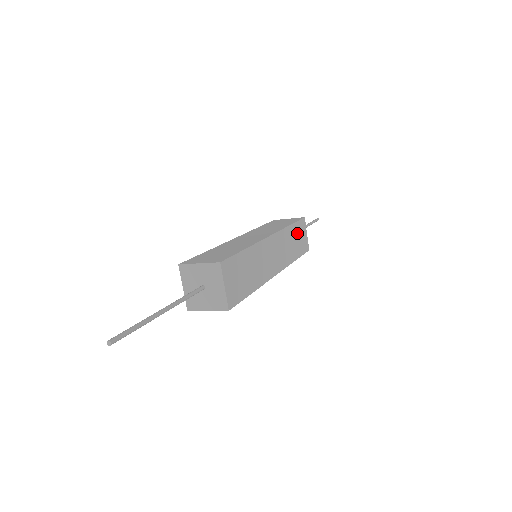
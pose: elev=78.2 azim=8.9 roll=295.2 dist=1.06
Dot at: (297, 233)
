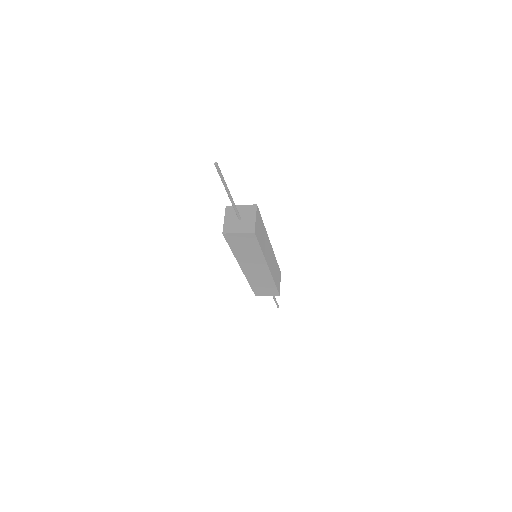
Dot at: (277, 272)
